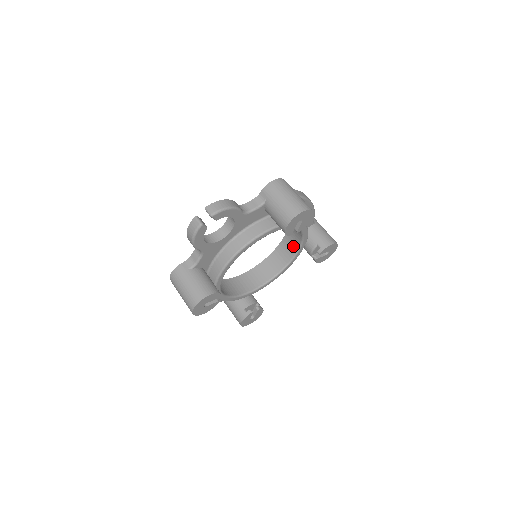
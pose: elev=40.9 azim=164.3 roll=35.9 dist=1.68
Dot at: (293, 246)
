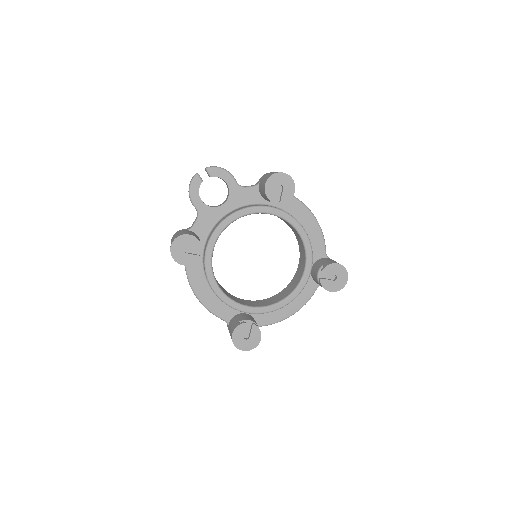
Dot at: (301, 270)
